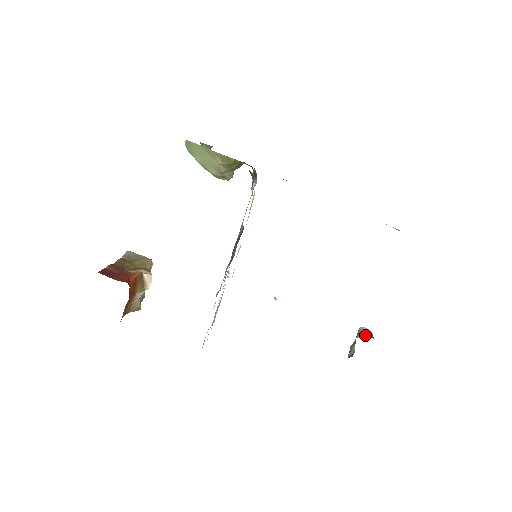
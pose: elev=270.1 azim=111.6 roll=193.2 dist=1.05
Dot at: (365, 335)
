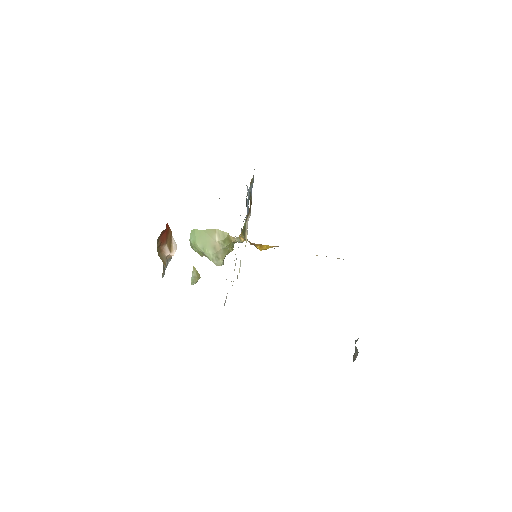
Dot at: occluded
